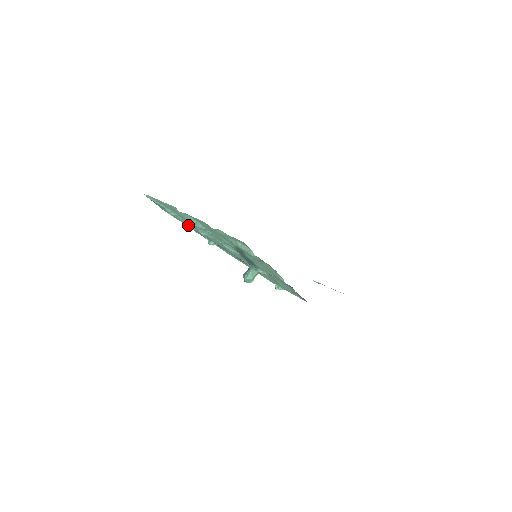
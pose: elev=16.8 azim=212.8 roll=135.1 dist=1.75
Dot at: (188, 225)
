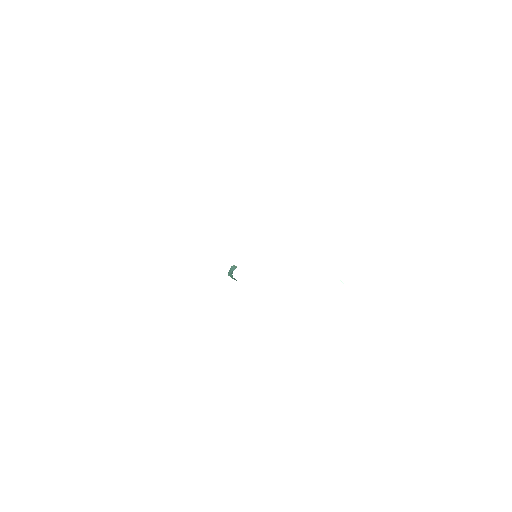
Dot at: occluded
